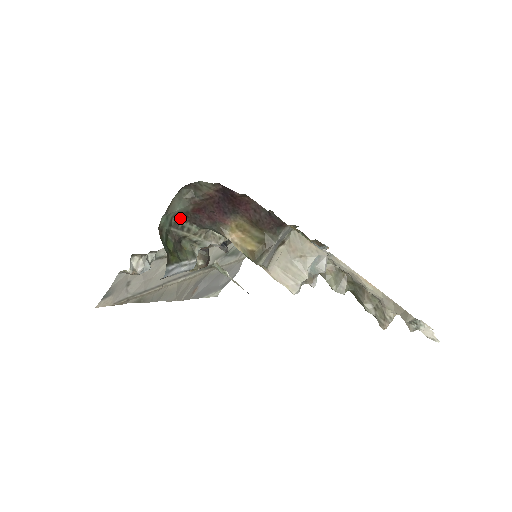
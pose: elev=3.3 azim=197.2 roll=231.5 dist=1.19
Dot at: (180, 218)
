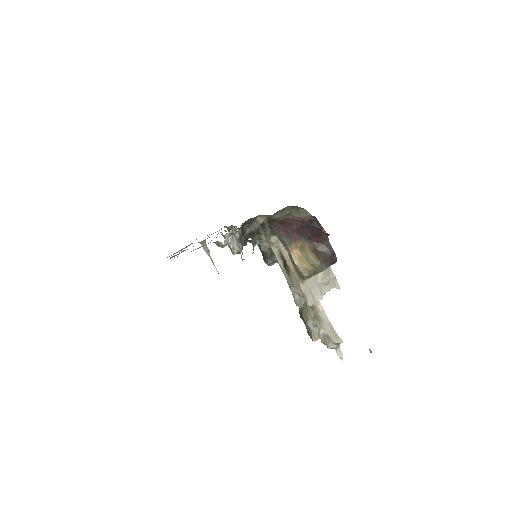
Dot at: (268, 221)
